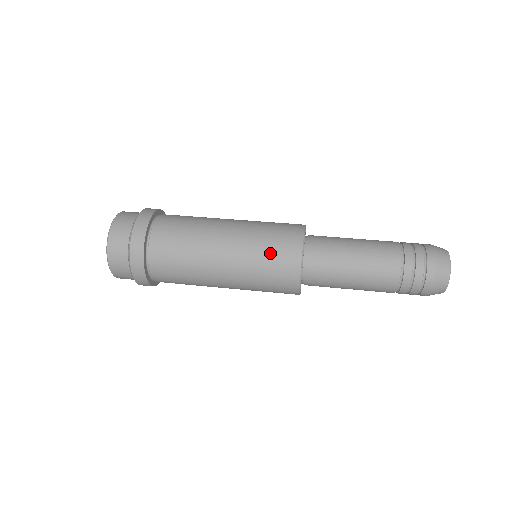
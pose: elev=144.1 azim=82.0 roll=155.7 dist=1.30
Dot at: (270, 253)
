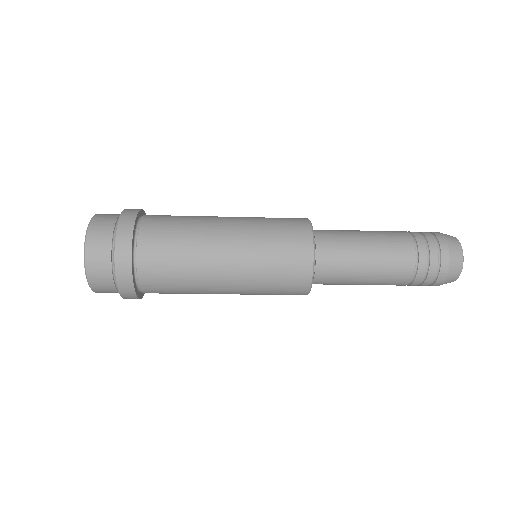
Dot at: (278, 241)
